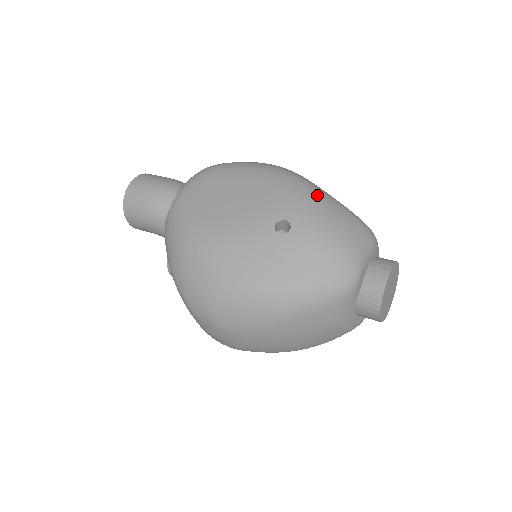
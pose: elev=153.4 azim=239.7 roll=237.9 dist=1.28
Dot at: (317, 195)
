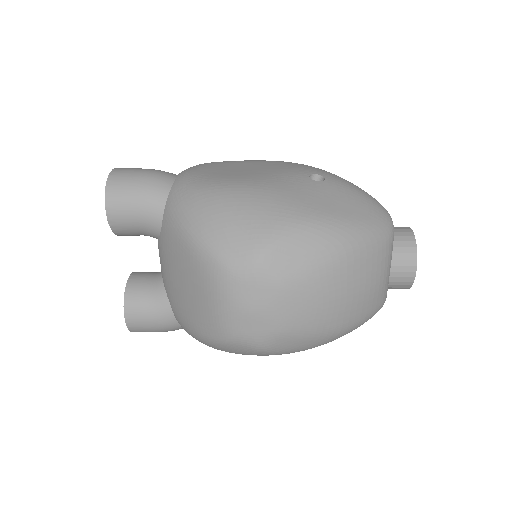
Dot at: occluded
